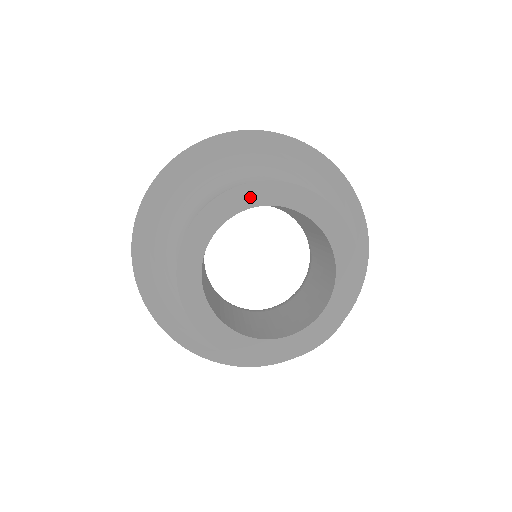
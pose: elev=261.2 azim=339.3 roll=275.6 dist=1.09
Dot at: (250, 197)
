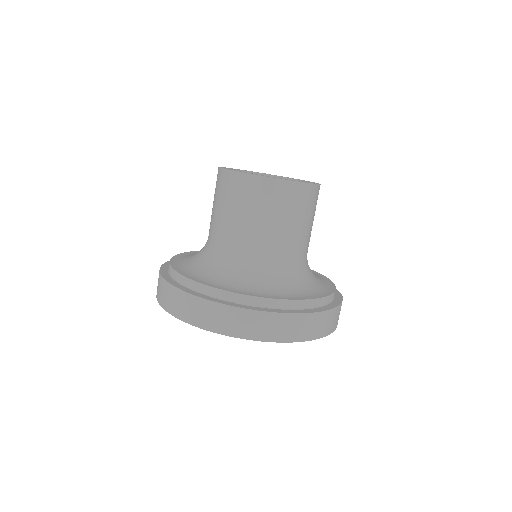
Dot at: (229, 168)
